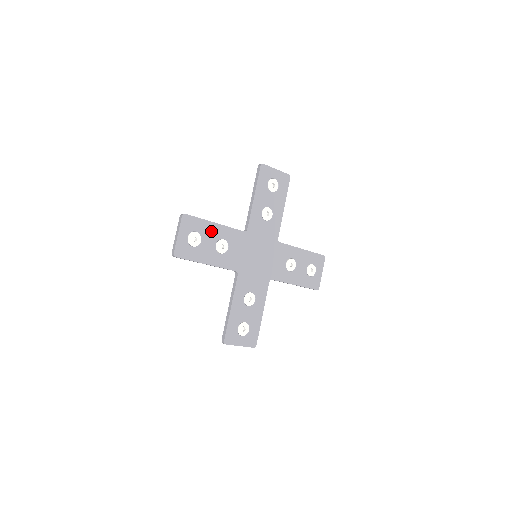
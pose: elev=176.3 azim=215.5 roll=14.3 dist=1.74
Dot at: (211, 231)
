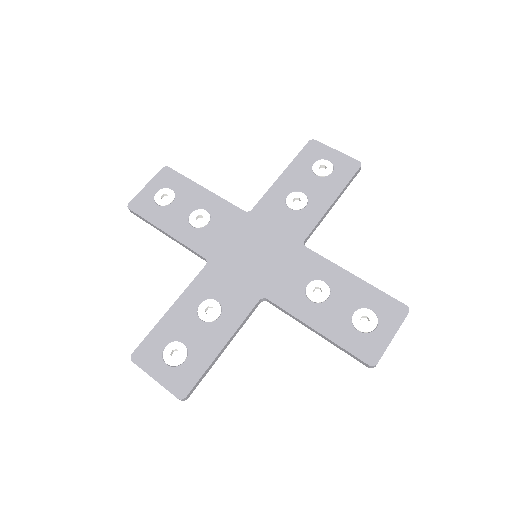
Dot at: (193, 195)
